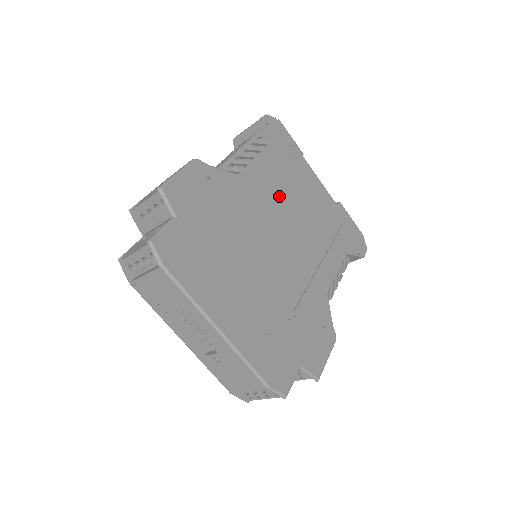
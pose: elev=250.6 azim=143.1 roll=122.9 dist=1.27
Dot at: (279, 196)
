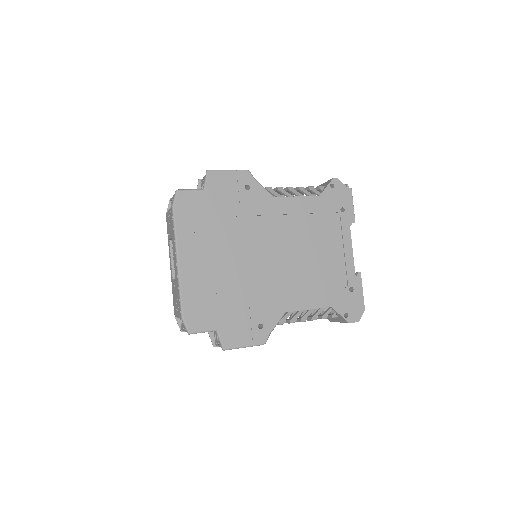
Dot at: (299, 230)
